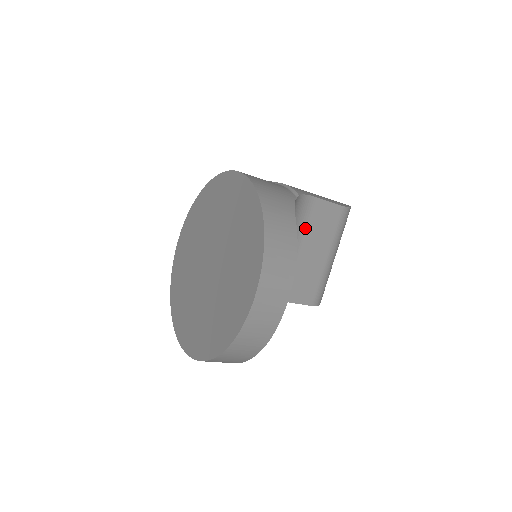
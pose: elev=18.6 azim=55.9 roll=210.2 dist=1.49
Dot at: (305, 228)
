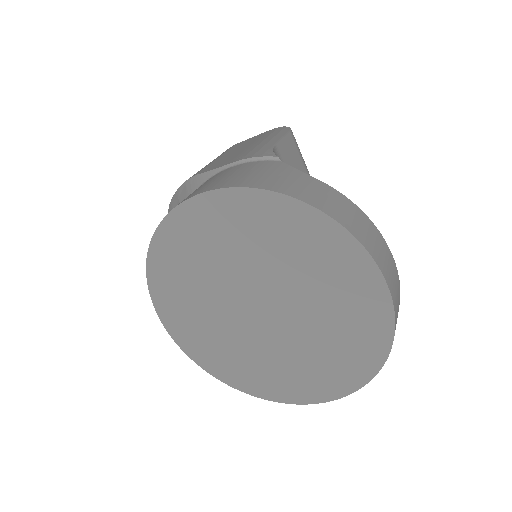
Dot at: occluded
